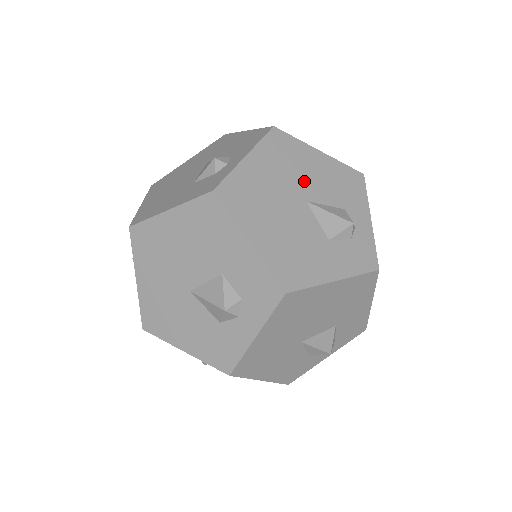
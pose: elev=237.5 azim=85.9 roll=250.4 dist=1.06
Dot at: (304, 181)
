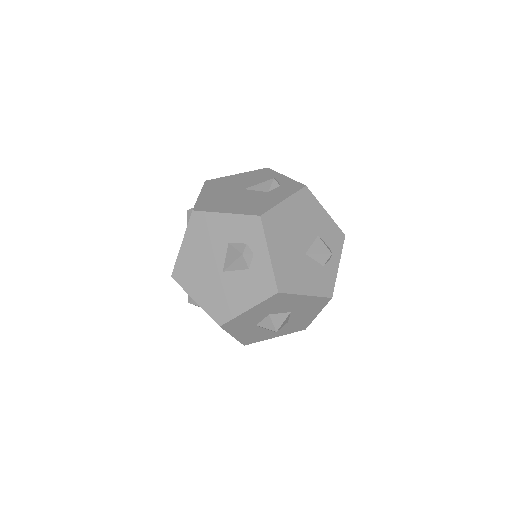
Dot at: (237, 185)
